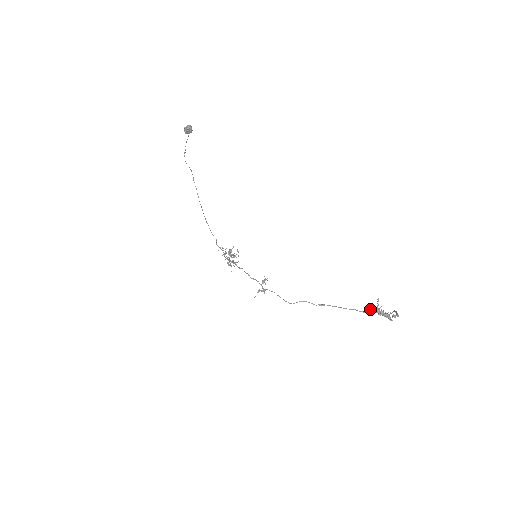
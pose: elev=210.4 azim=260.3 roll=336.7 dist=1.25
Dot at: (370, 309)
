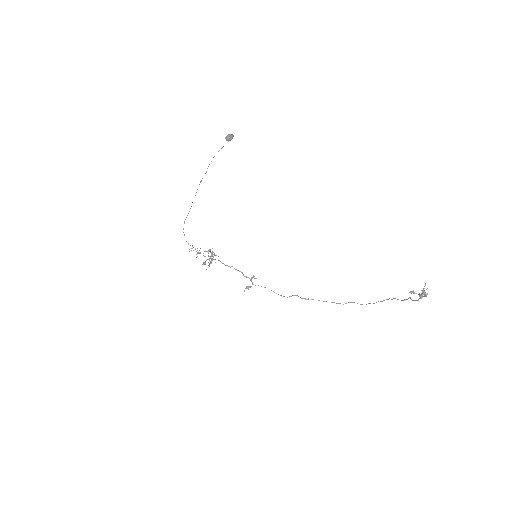
Dot at: (409, 292)
